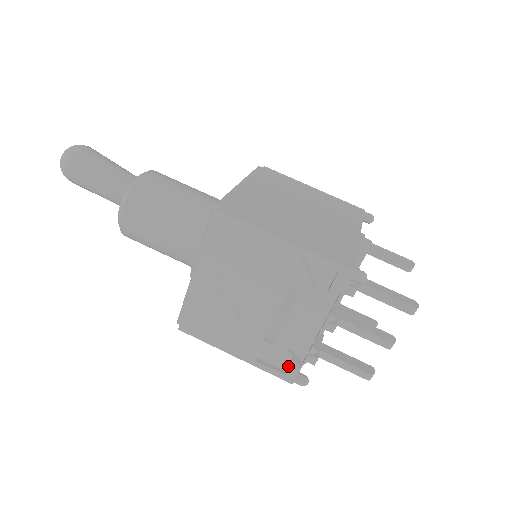
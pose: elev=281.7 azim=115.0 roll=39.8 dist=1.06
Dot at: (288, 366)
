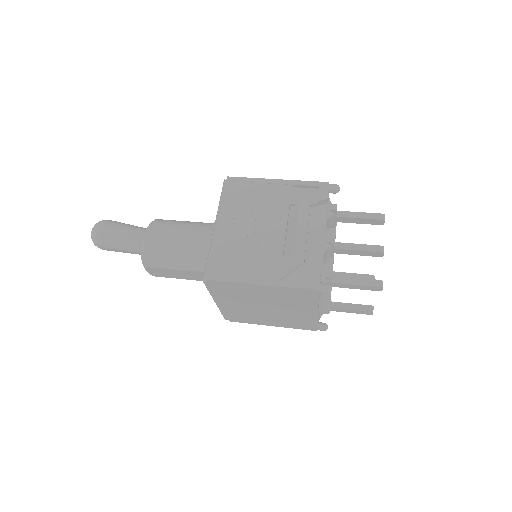
Dot at: (309, 277)
